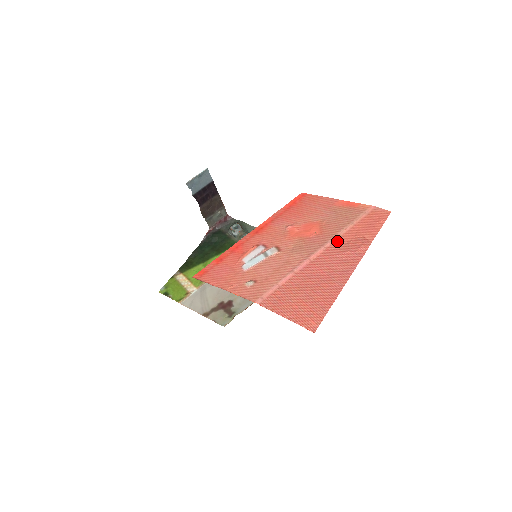
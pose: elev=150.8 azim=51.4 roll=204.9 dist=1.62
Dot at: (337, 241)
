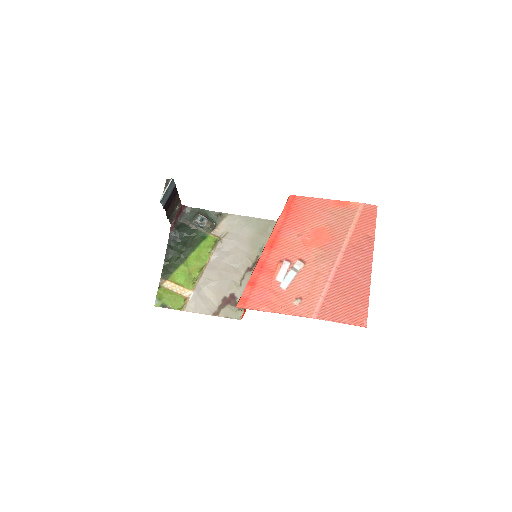
Dot at: (349, 244)
